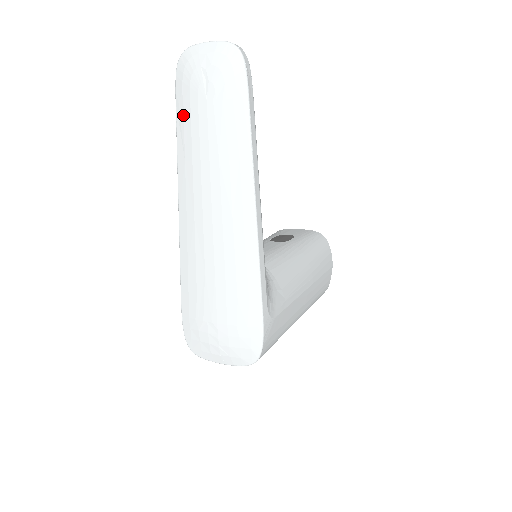
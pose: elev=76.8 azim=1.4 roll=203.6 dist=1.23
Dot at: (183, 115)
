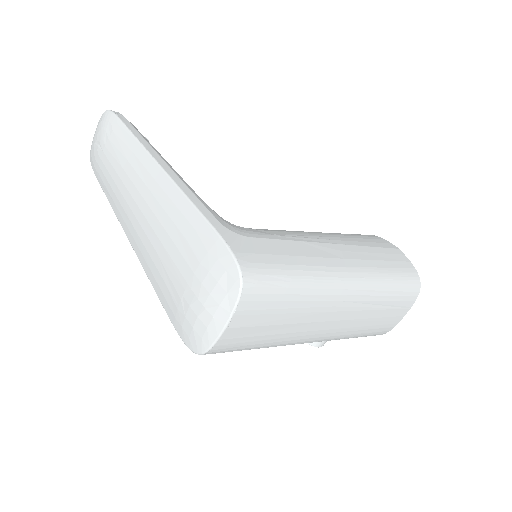
Dot at: (101, 180)
